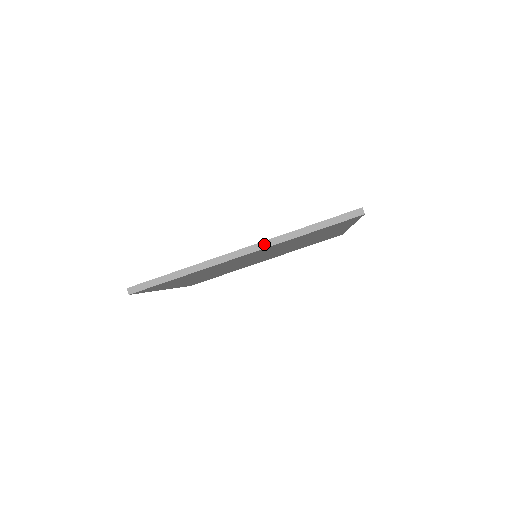
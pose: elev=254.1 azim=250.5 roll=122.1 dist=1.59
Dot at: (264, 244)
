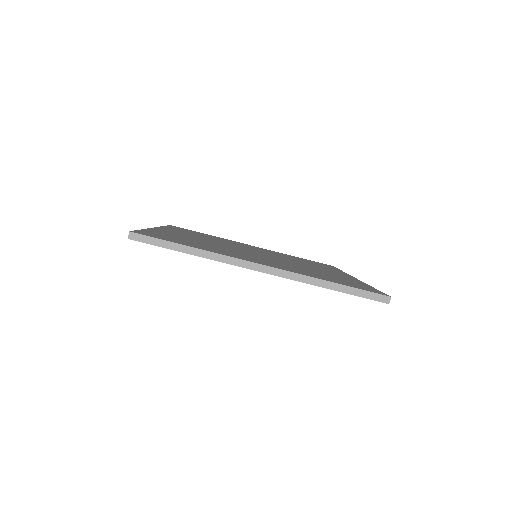
Dot at: (286, 274)
